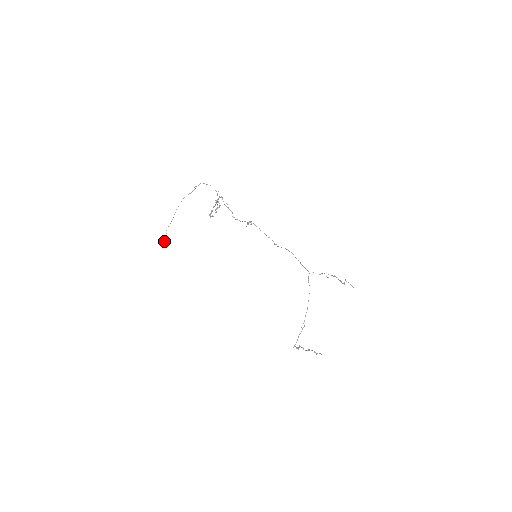
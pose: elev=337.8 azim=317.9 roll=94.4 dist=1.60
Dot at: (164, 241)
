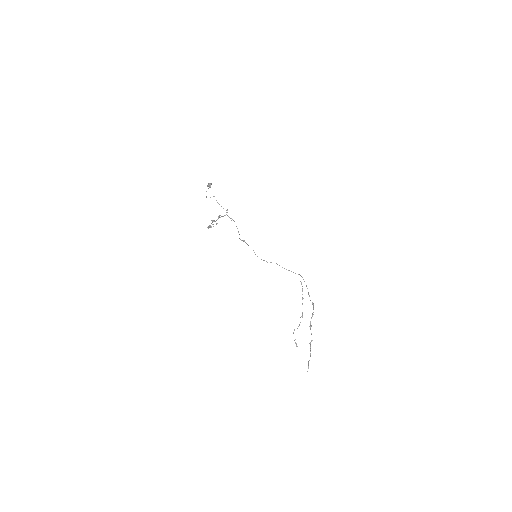
Dot at: (210, 186)
